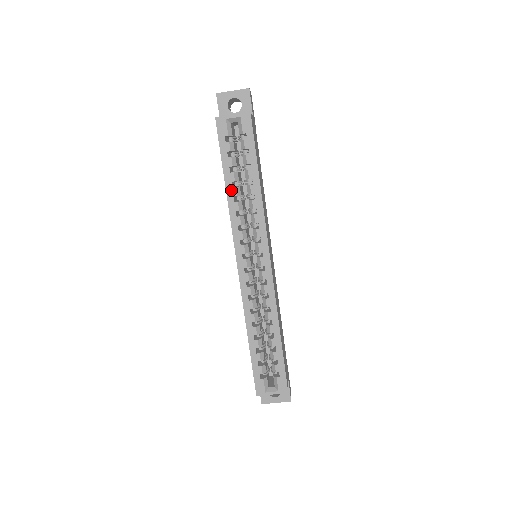
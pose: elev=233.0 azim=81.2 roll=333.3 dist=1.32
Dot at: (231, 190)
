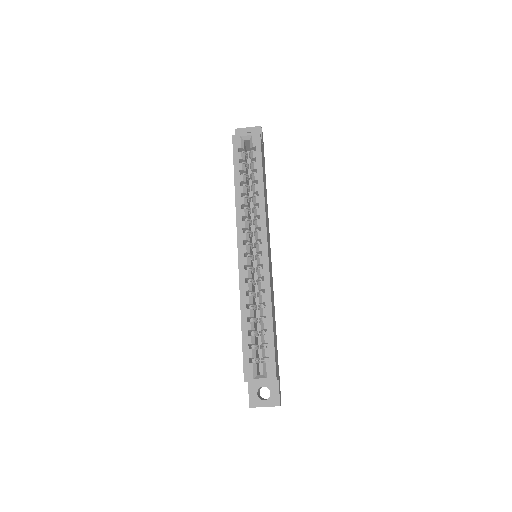
Dot at: (239, 188)
